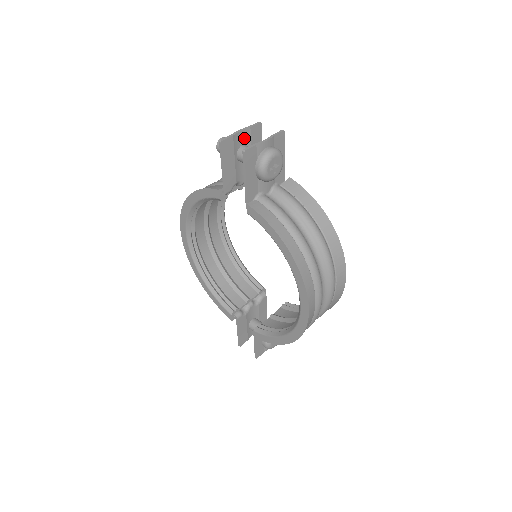
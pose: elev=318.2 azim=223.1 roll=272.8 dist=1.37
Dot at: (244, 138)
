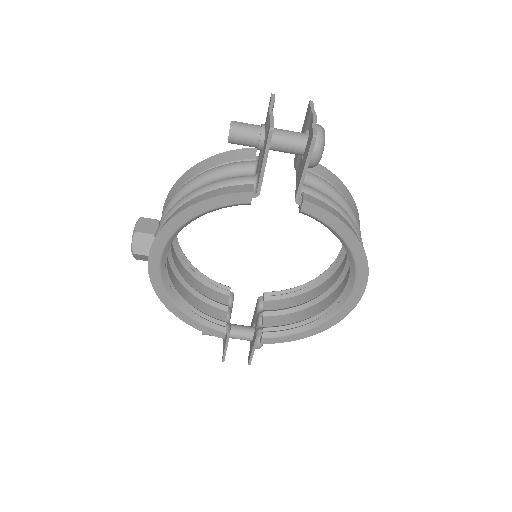
Dot at: occluded
